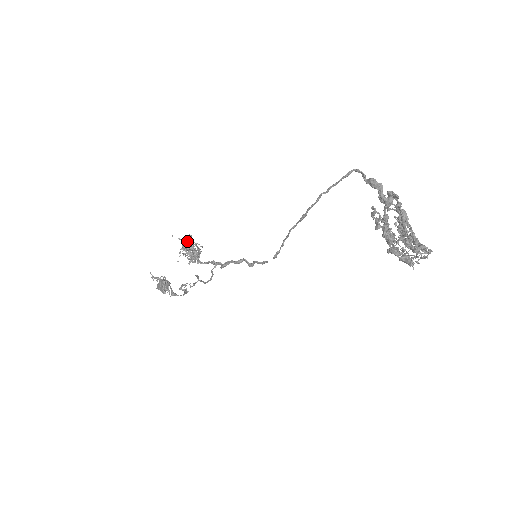
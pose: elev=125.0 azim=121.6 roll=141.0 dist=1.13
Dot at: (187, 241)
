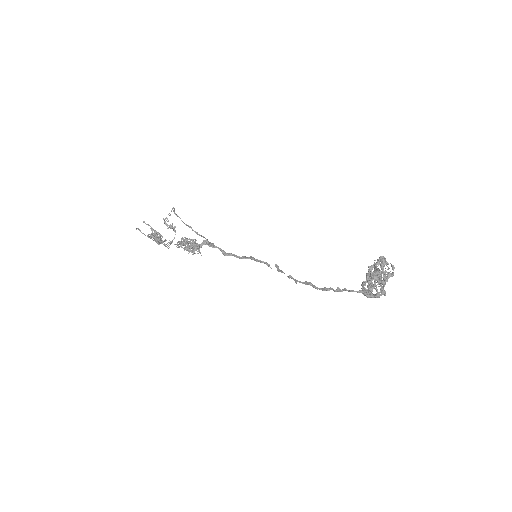
Dot at: (181, 239)
